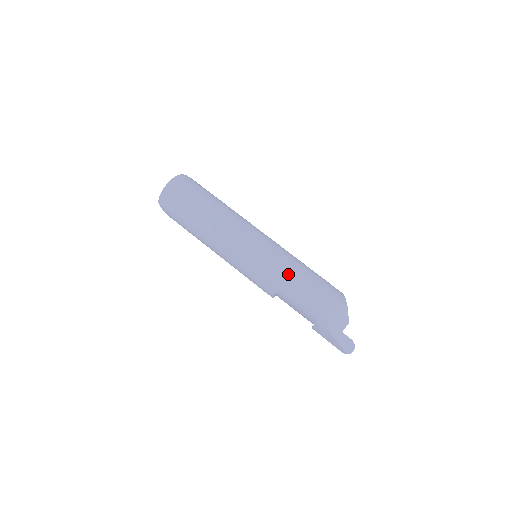
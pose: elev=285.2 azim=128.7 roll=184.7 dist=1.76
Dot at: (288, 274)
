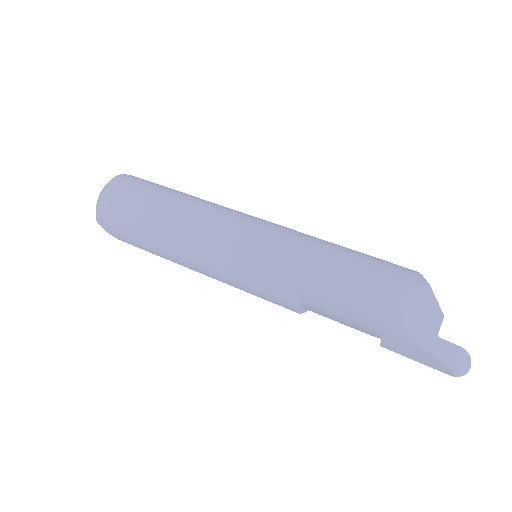
Dot at: (309, 263)
